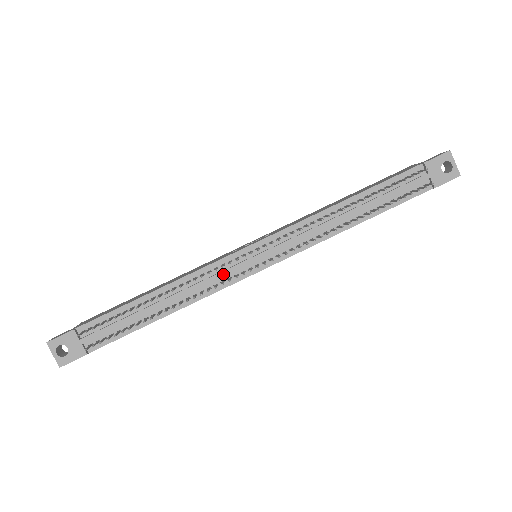
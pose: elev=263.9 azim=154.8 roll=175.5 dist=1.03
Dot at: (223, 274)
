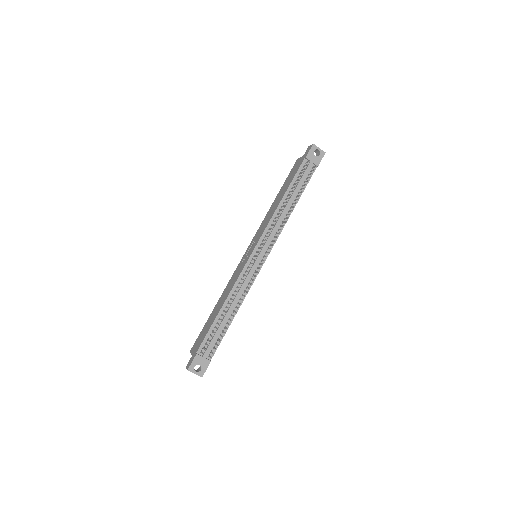
Dot at: (249, 275)
